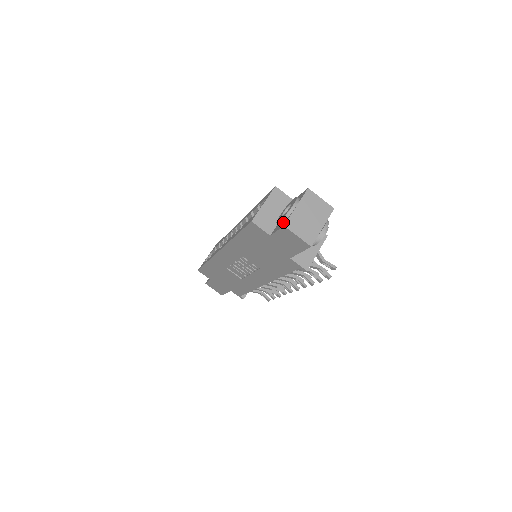
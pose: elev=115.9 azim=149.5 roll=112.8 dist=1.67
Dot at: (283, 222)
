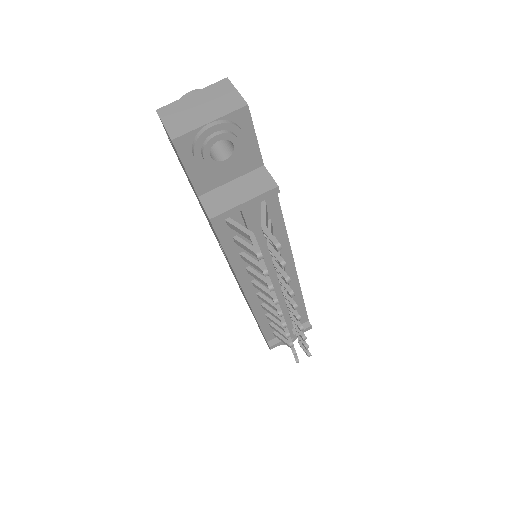
Dot at: occluded
